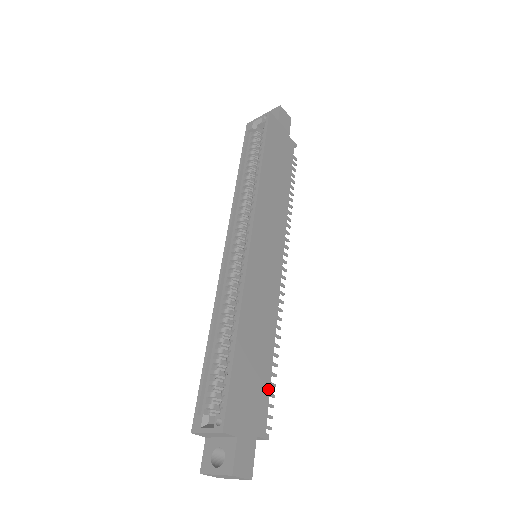
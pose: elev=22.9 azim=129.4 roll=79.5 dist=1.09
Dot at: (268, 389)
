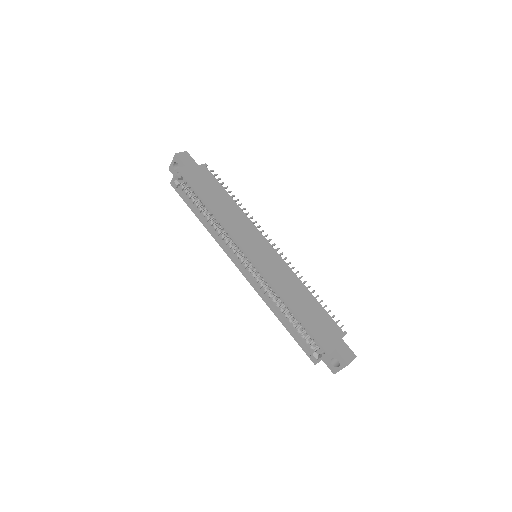
Dot at: (326, 313)
